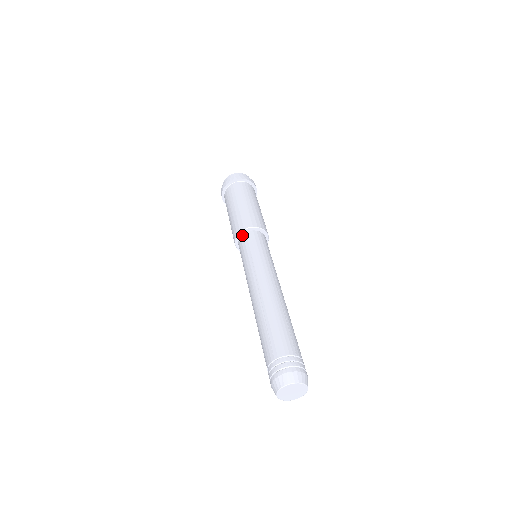
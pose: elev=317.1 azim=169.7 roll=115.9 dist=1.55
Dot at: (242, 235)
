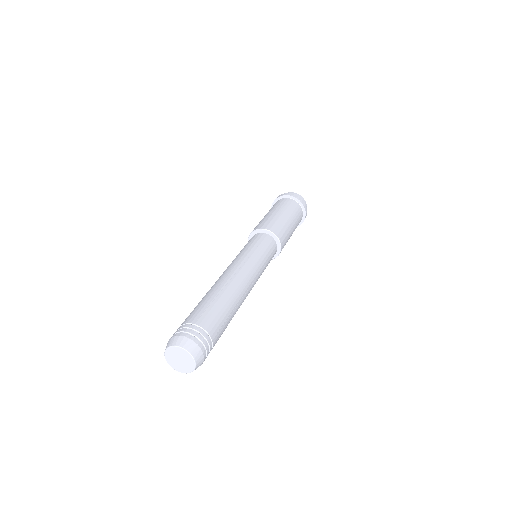
Dot at: occluded
